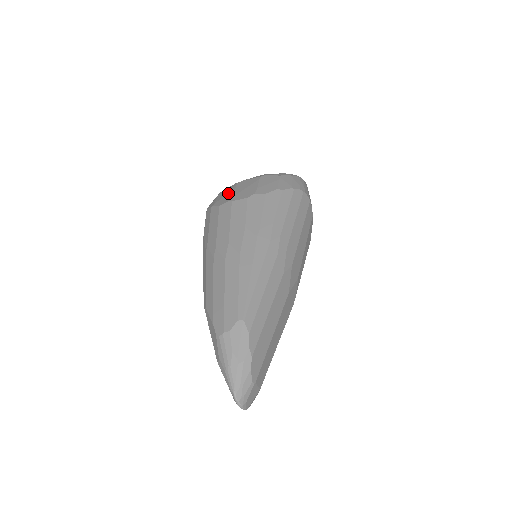
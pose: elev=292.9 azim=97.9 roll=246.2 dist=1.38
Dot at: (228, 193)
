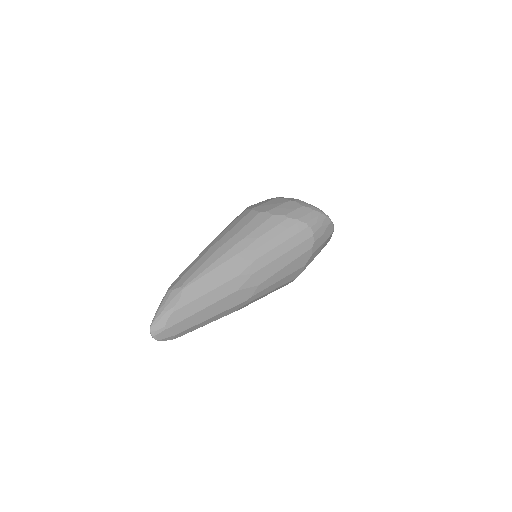
Dot at: (263, 202)
